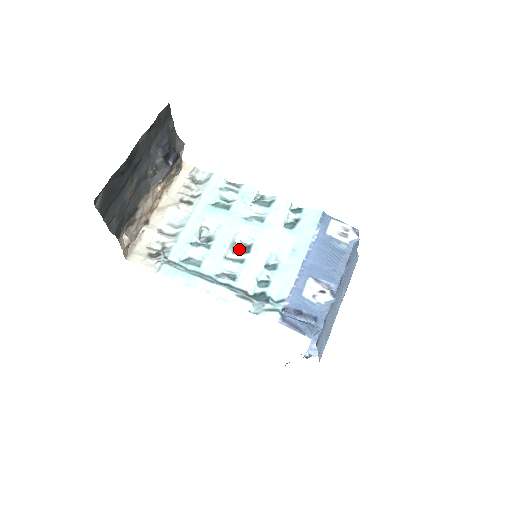
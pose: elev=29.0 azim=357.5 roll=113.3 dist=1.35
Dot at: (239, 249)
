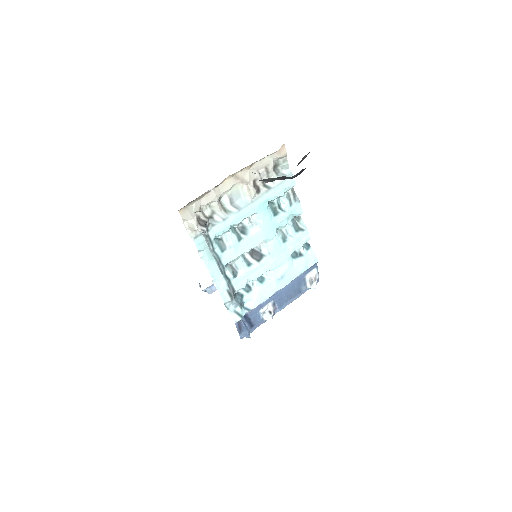
Dot at: (254, 251)
